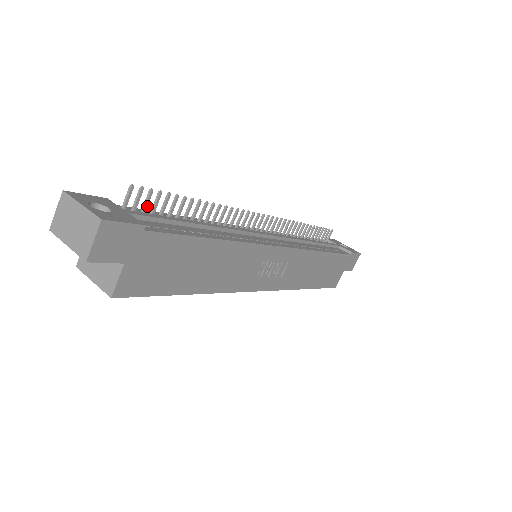
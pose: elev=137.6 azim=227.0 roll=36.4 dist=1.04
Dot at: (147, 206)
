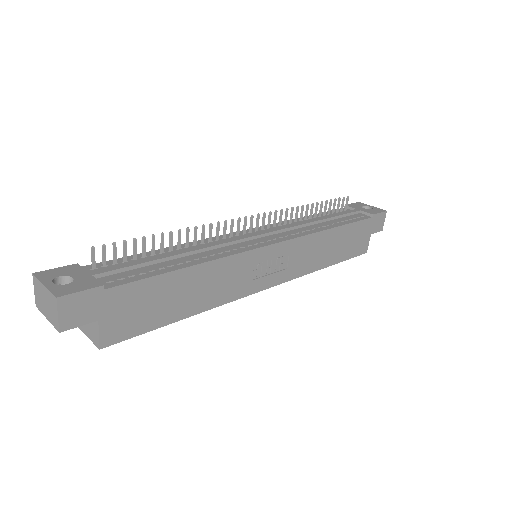
Dot at: (116, 257)
